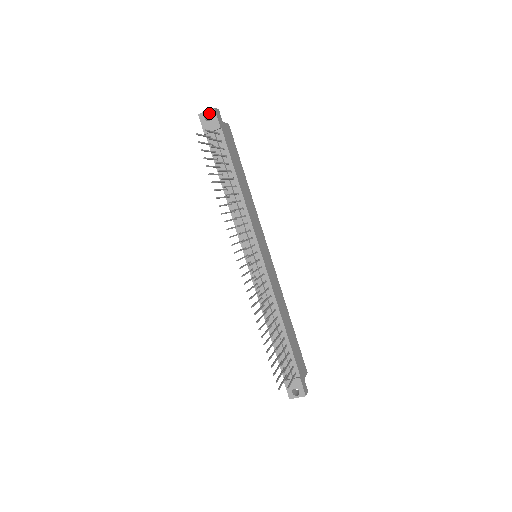
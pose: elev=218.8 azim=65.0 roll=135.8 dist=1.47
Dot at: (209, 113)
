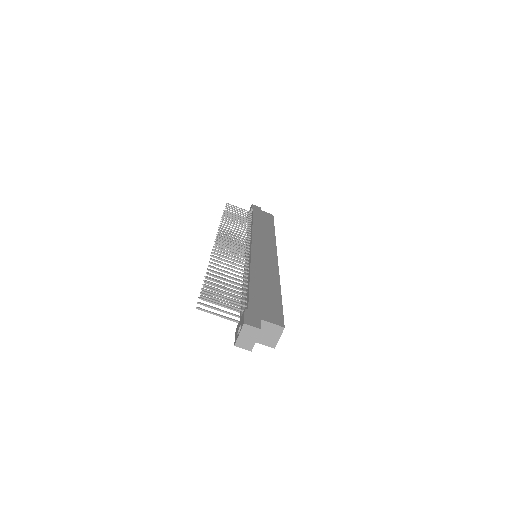
Dot at: occluded
